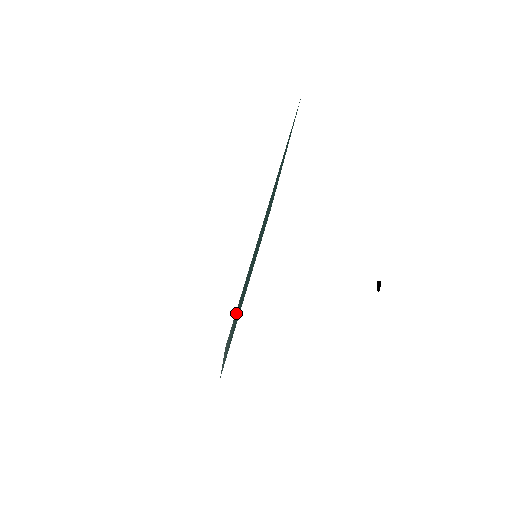
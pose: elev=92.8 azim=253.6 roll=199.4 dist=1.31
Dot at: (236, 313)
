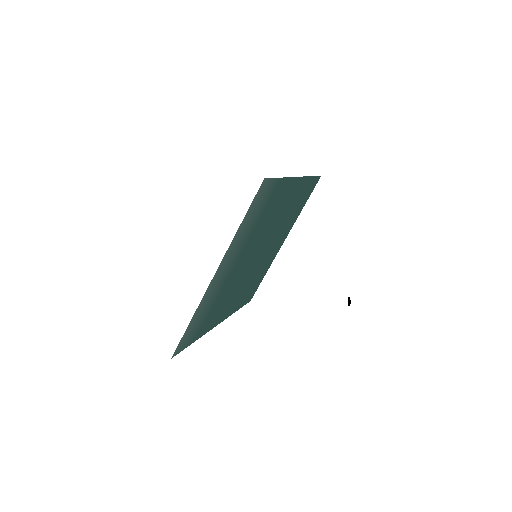
Dot at: (261, 206)
